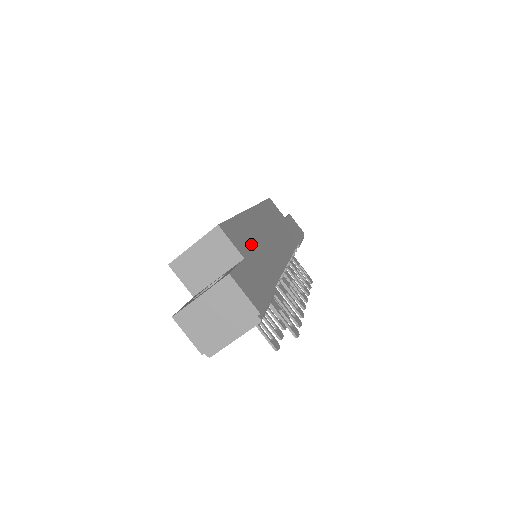
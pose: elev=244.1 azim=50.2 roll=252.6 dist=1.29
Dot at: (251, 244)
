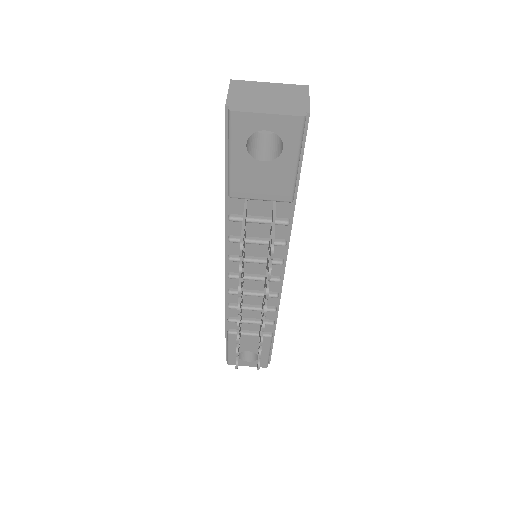
Dot at: occluded
